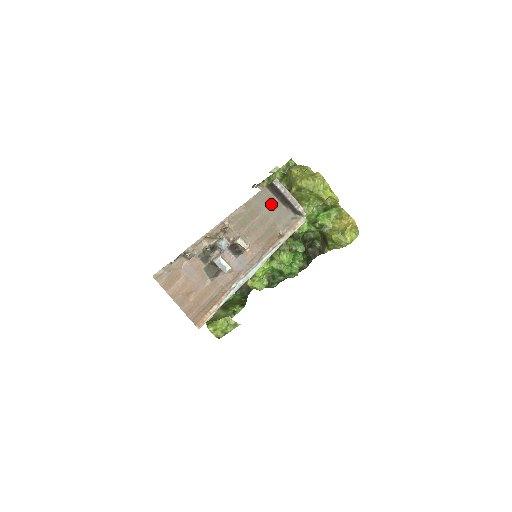
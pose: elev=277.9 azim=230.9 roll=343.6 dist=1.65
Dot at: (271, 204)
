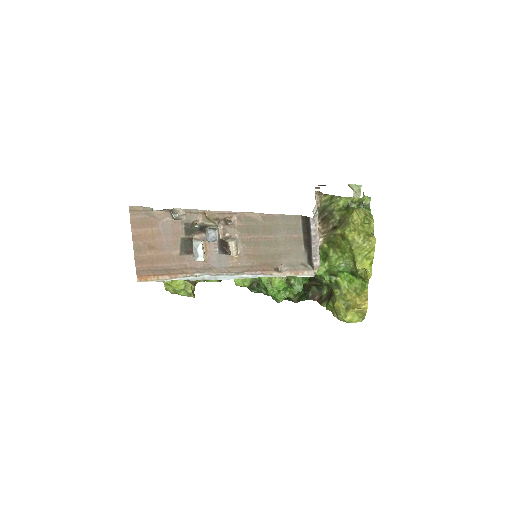
Dot at: (293, 235)
